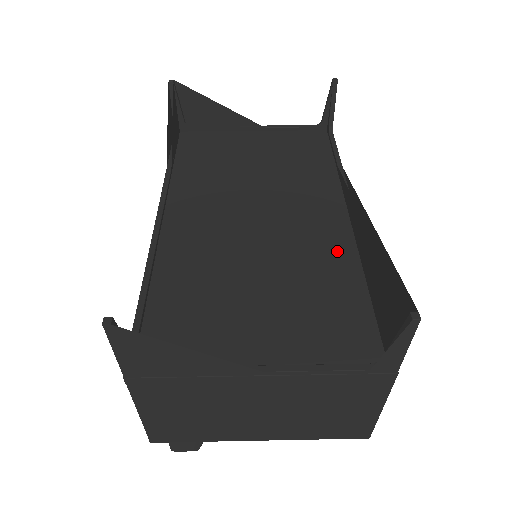
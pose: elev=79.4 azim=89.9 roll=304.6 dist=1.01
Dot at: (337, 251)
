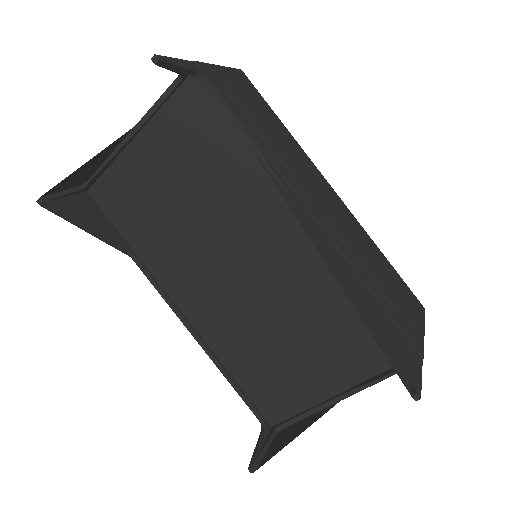
Dot at: (320, 268)
